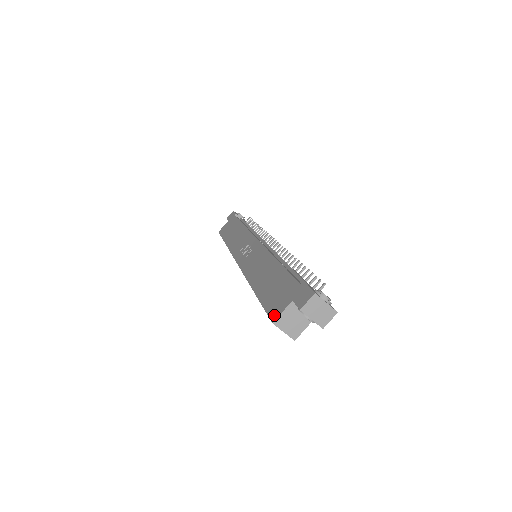
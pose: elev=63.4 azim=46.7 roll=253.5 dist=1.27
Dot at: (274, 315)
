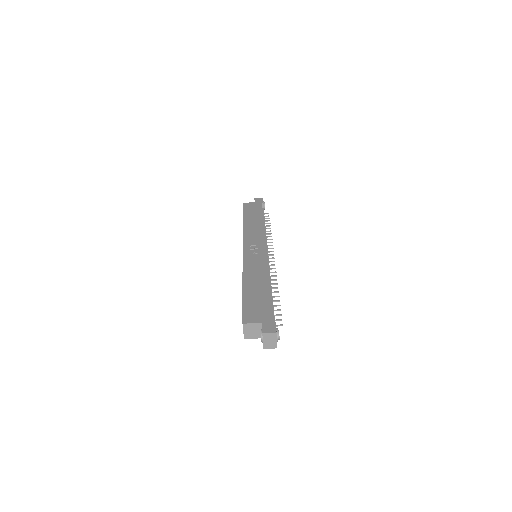
Dot at: (246, 320)
